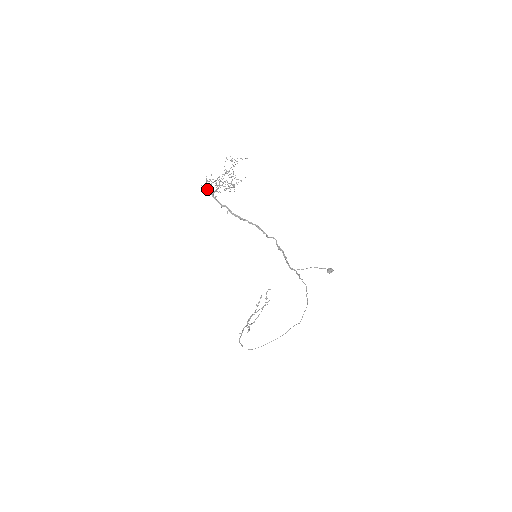
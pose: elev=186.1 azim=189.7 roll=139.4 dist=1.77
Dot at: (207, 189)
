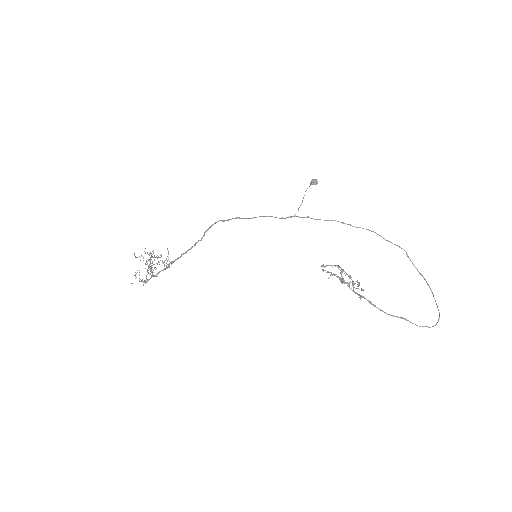
Dot at: (146, 282)
